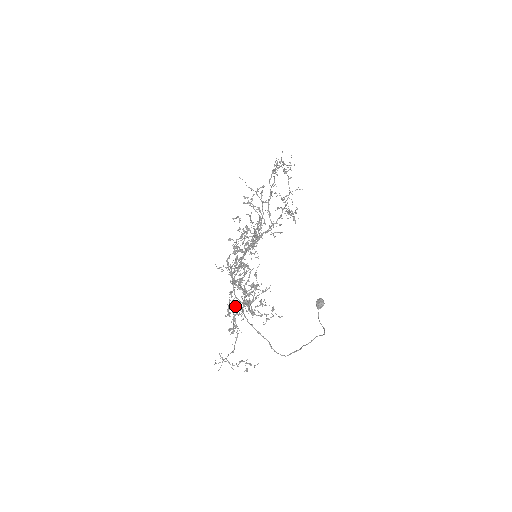
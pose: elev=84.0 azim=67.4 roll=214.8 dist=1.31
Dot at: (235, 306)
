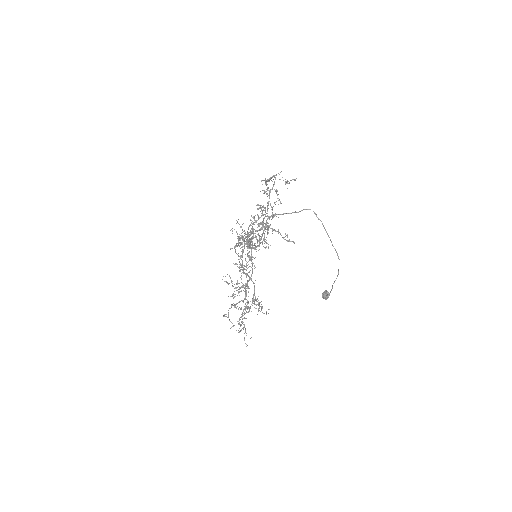
Dot at: (250, 307)
